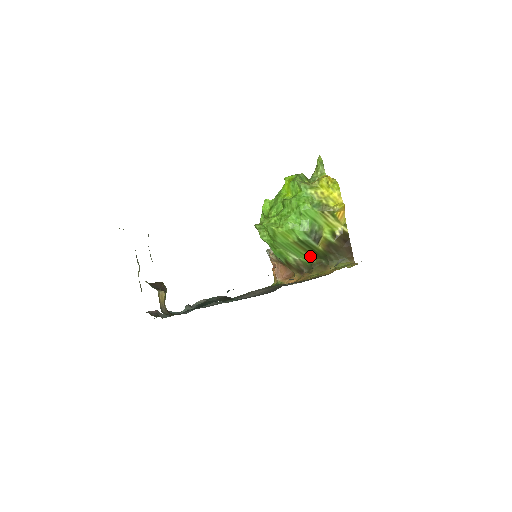
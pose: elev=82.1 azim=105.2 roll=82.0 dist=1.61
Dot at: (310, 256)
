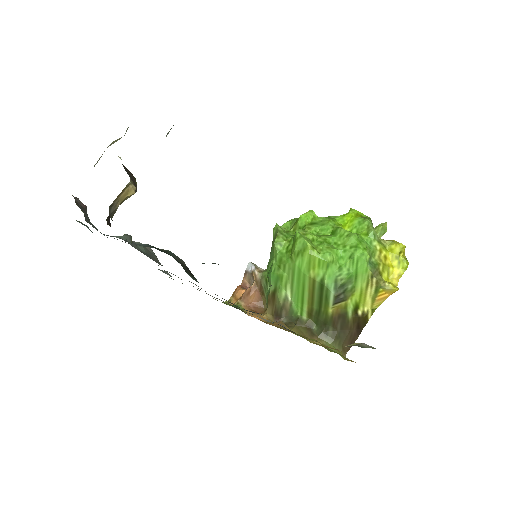
Dot at: (307, 309)
